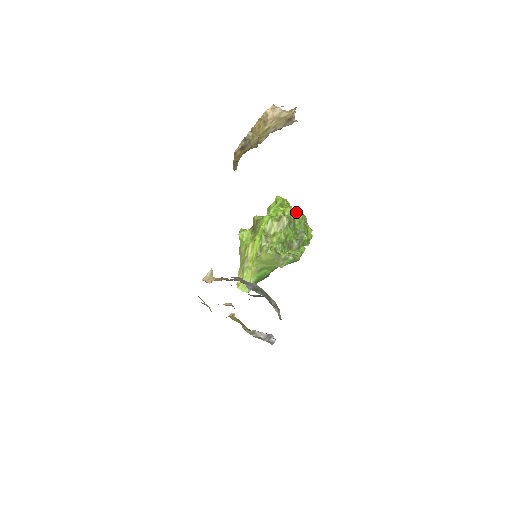
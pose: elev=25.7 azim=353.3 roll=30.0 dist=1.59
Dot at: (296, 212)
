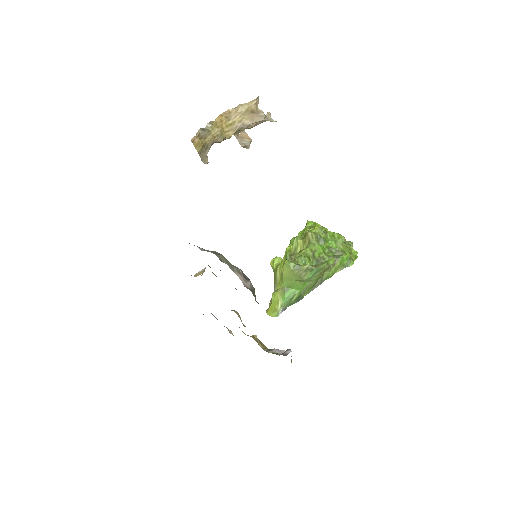
Dot at: occluded
